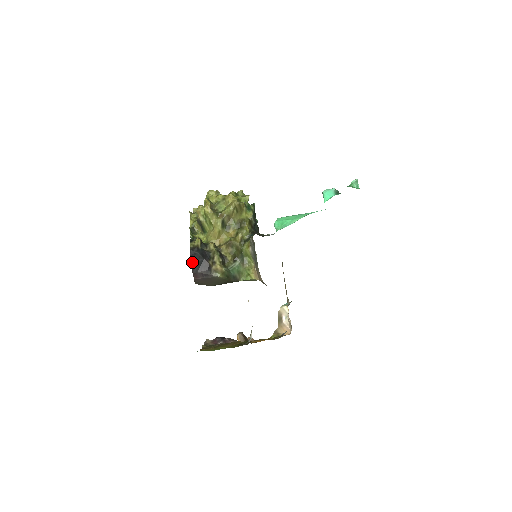
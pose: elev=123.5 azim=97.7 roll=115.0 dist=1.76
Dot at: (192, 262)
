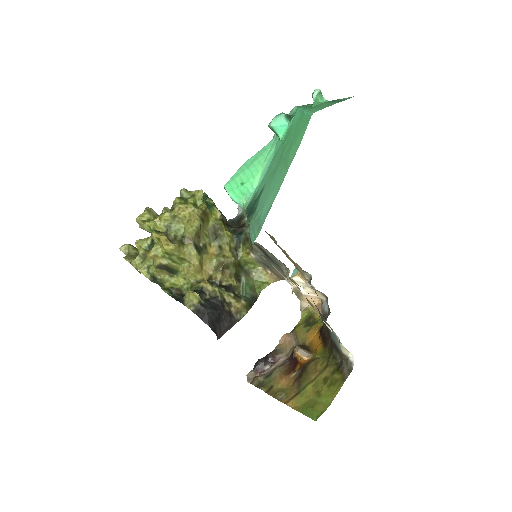
Dot at: (211, 327)
